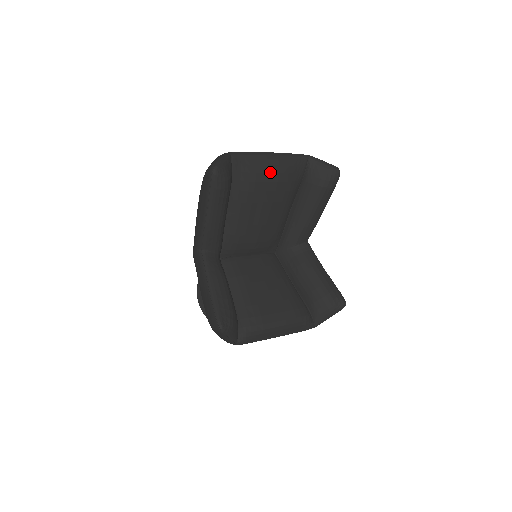
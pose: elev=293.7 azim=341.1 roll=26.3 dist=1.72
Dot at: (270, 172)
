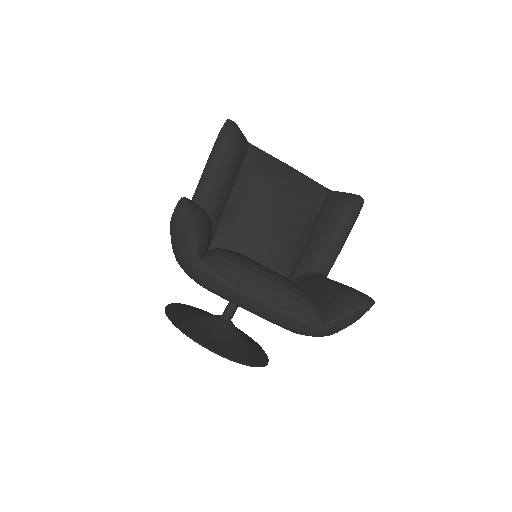
Dot at: (286, 172)
